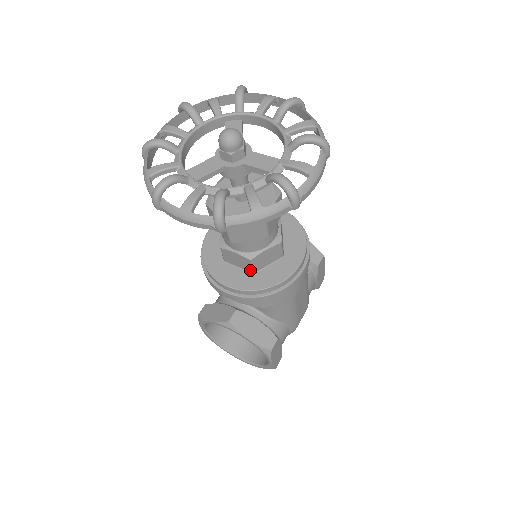
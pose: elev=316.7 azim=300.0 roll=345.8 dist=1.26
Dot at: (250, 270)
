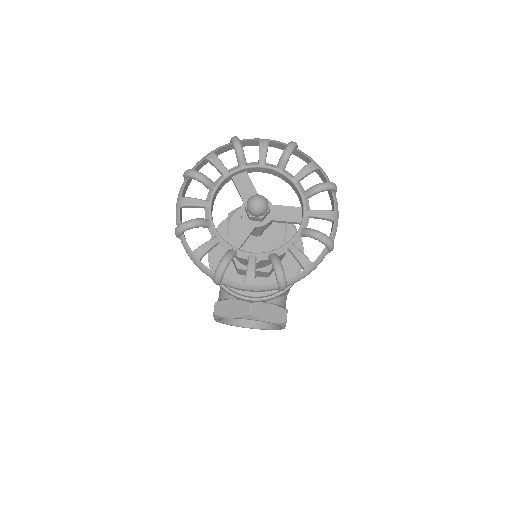
Dot at: (265, 276)
